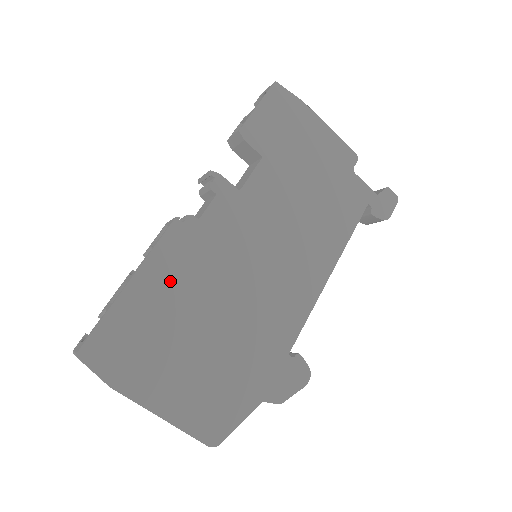
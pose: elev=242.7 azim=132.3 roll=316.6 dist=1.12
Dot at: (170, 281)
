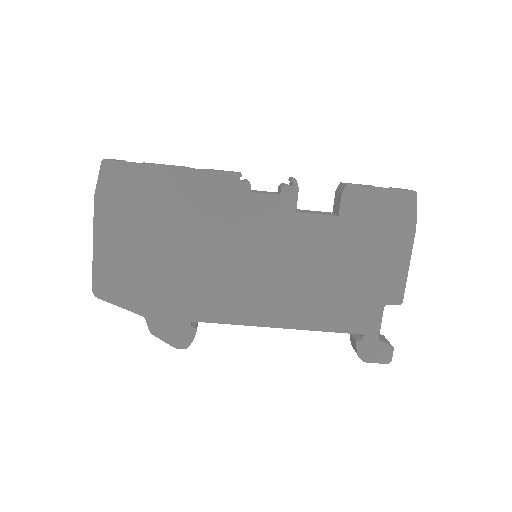
Dot at: (190, 196)
